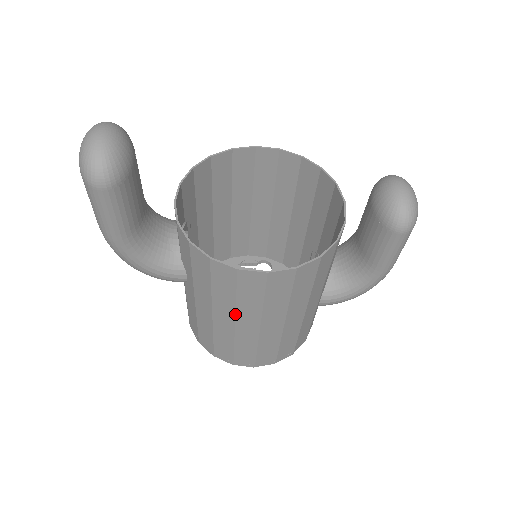
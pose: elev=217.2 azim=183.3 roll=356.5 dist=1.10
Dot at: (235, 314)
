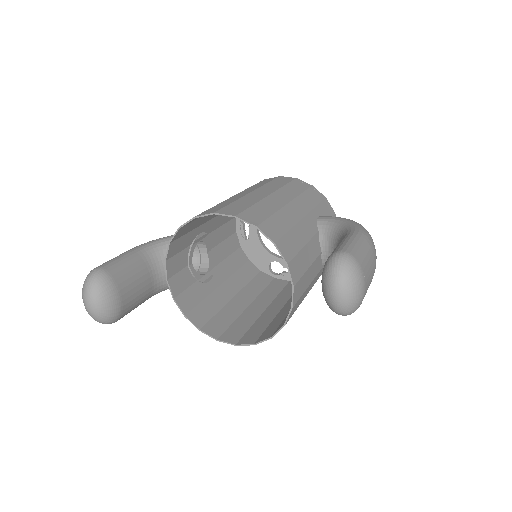
Dot at: (243, 312)
